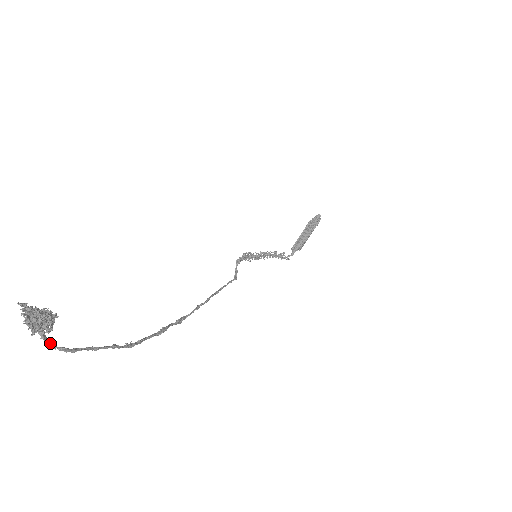
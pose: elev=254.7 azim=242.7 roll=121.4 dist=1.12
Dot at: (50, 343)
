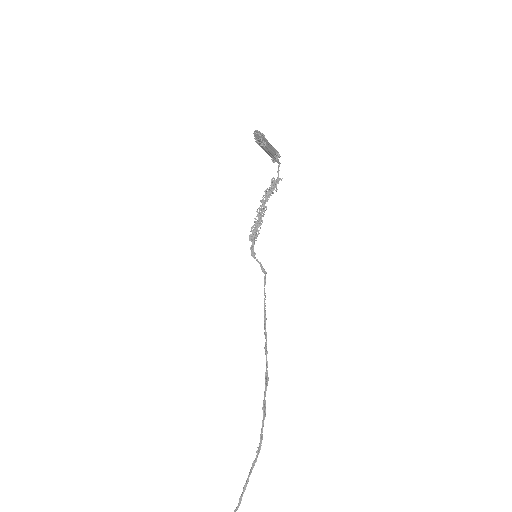
Dot at: out of frame
